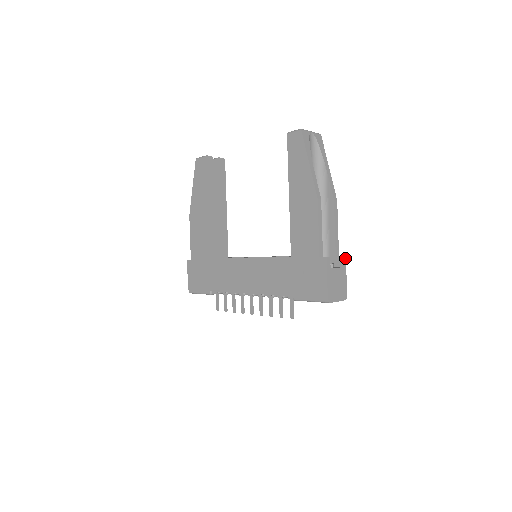
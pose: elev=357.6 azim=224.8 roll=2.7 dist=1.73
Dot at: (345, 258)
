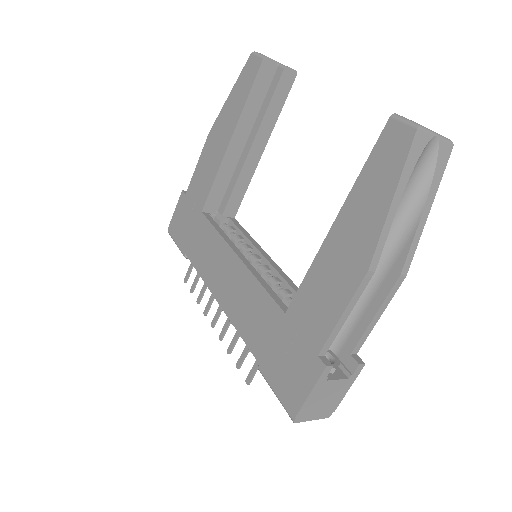
Dot at: (362, 366)
